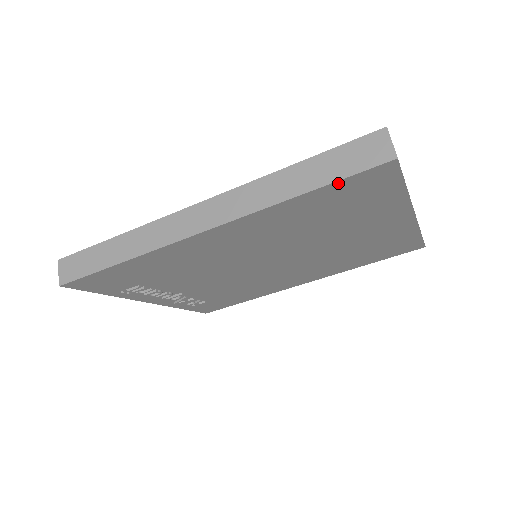
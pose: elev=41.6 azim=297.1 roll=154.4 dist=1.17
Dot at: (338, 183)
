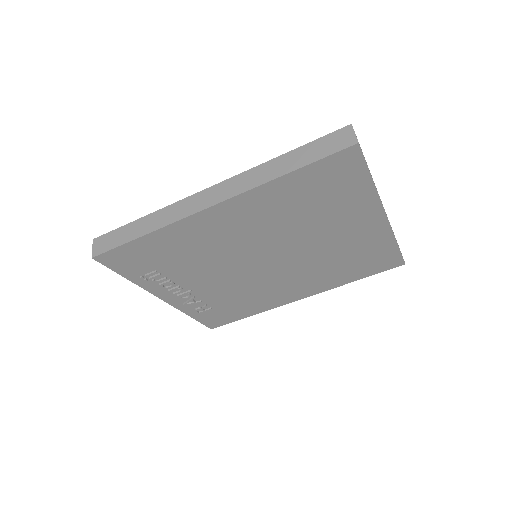
Dot at: (315, 164)
